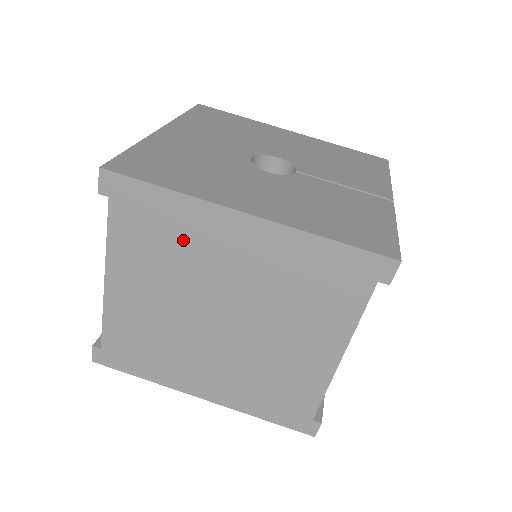
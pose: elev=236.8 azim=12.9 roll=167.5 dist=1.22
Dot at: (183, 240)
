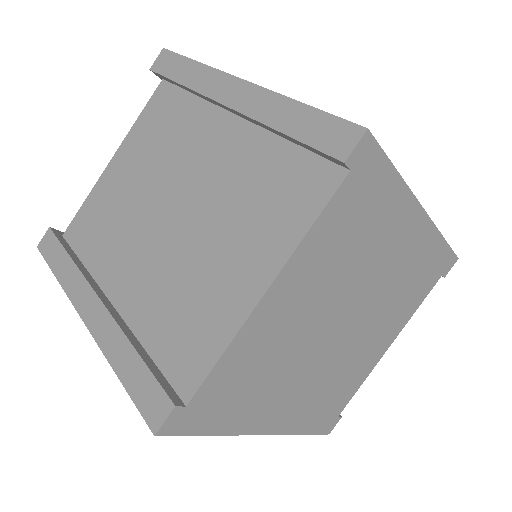
Dot at: (373, 235)
